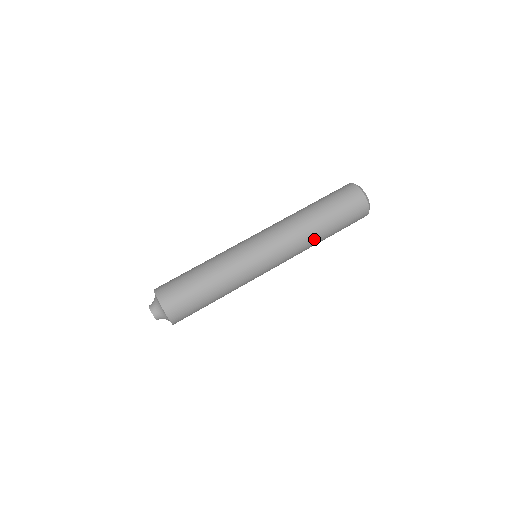
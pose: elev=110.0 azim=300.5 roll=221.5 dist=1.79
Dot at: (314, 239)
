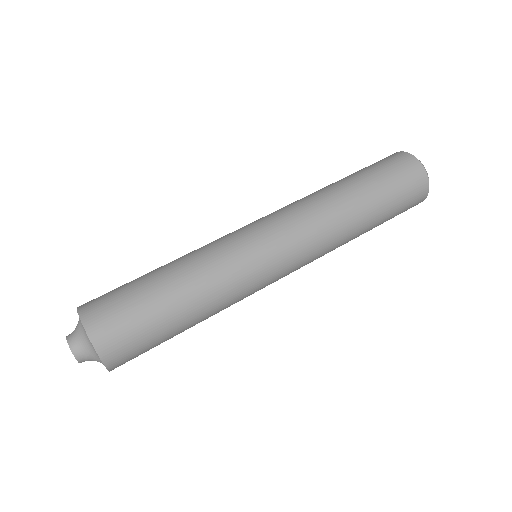
Dot at: (348, 220)
